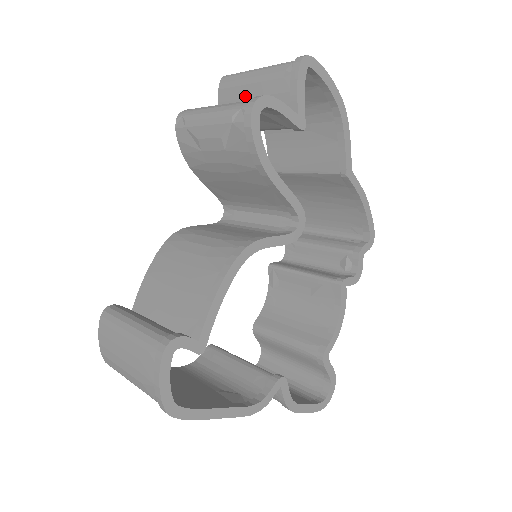
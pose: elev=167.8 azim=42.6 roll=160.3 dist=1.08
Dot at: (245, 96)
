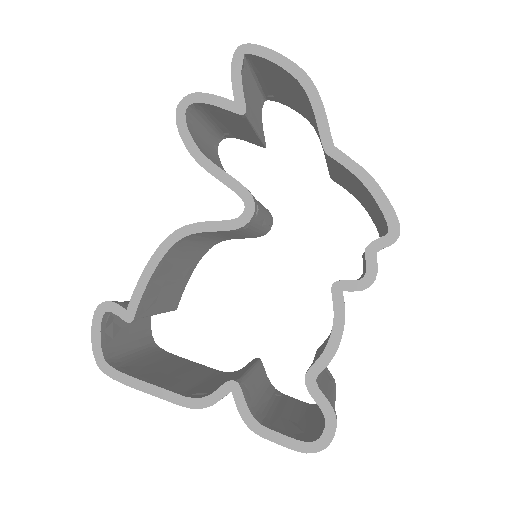
Dot at: occluded
